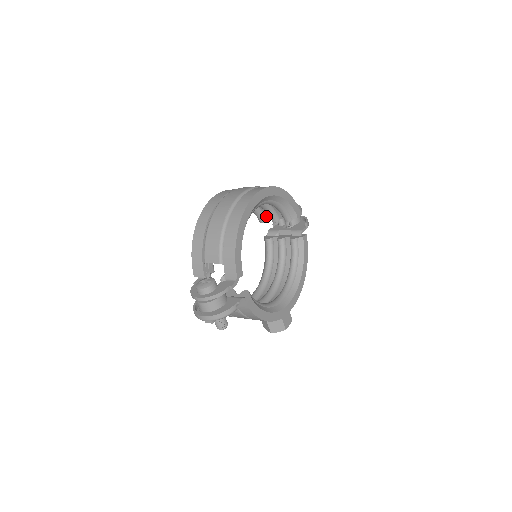
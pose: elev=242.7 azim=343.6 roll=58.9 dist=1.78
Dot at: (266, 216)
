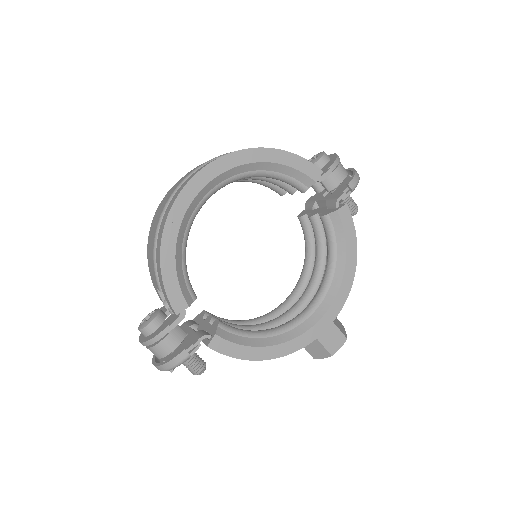
Dot at: occluded
